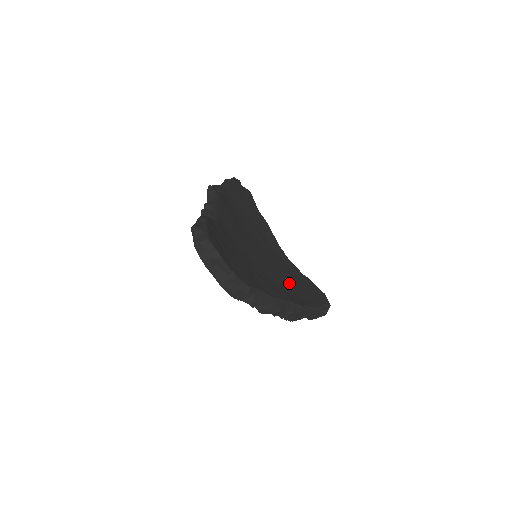
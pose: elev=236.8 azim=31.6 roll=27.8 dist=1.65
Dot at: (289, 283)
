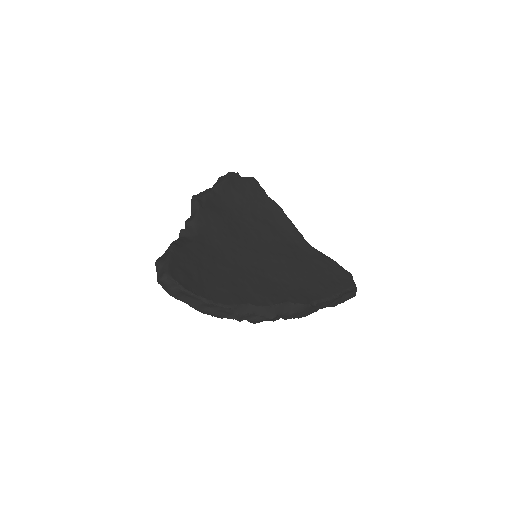
Dot at: (298, 276)
